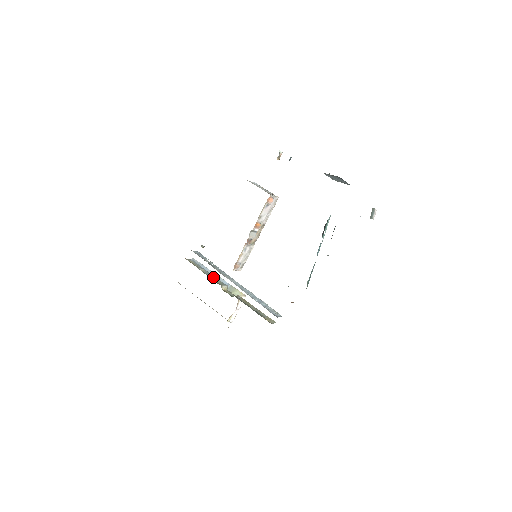
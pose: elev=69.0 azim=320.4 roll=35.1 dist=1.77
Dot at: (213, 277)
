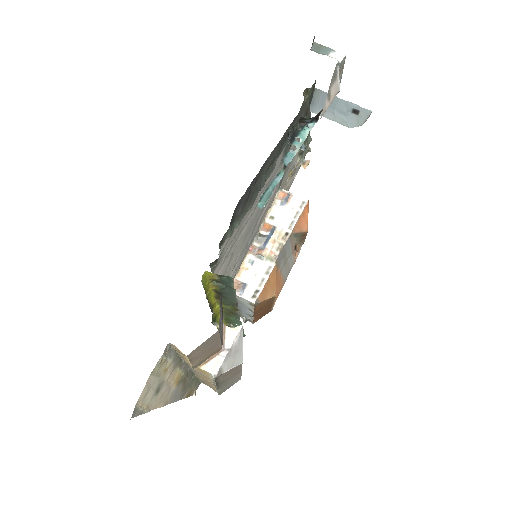
Dot at: occluded
